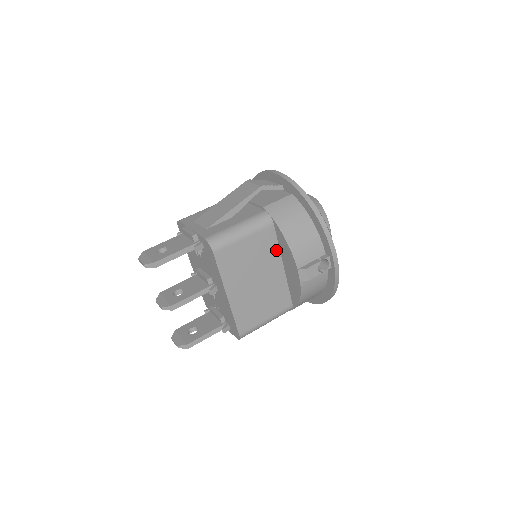
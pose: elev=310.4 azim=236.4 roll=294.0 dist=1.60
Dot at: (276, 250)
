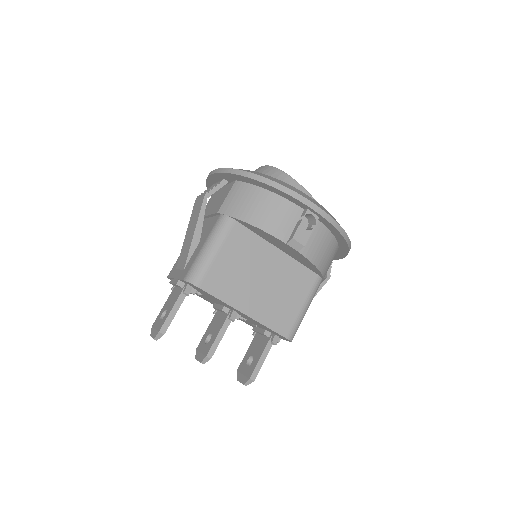
Dot at: (258, 240)
